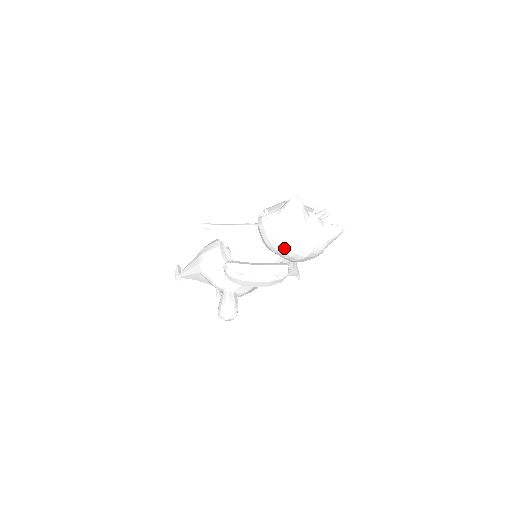
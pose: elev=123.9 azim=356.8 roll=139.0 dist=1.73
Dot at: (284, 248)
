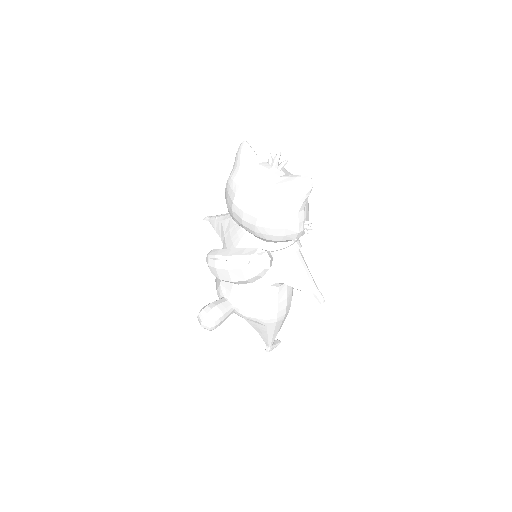
Dot at: (232, 206)
